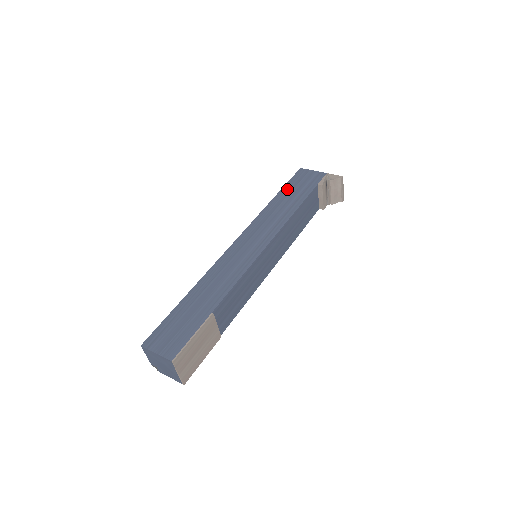
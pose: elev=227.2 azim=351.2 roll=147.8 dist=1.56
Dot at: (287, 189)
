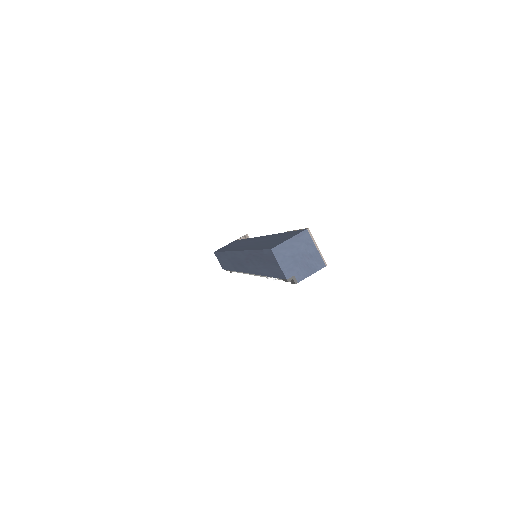
Dot at: (223, 249)
